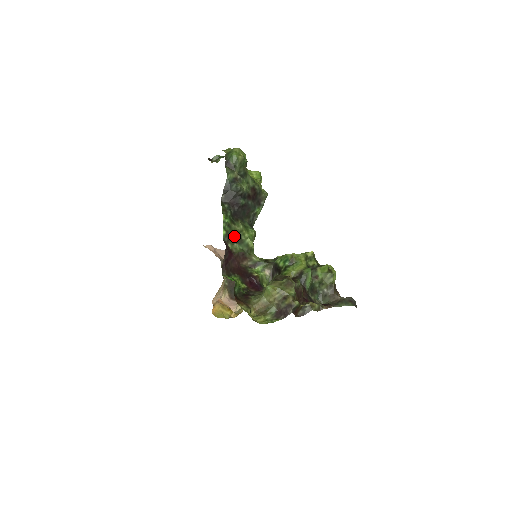
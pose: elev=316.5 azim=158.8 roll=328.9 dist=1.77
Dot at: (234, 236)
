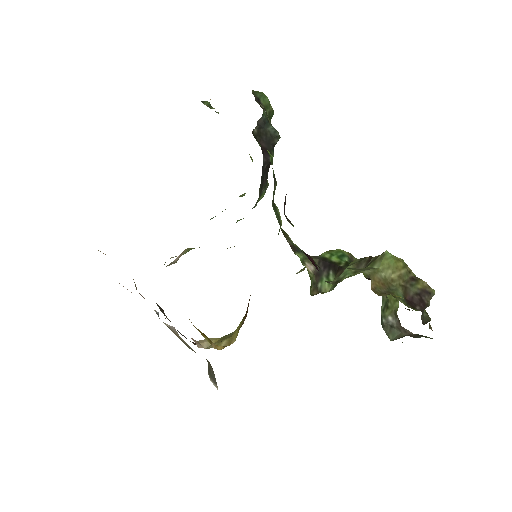
Dot at: occluded
